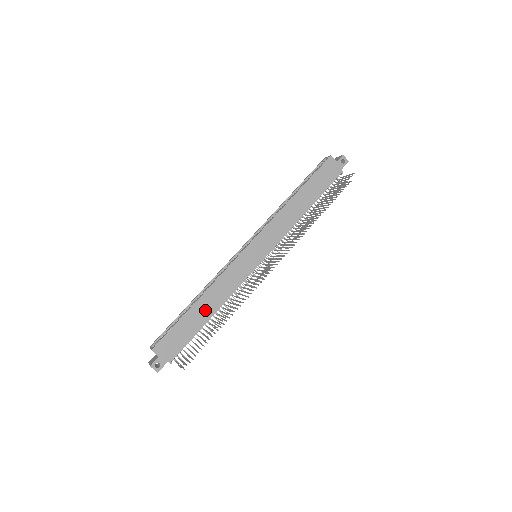
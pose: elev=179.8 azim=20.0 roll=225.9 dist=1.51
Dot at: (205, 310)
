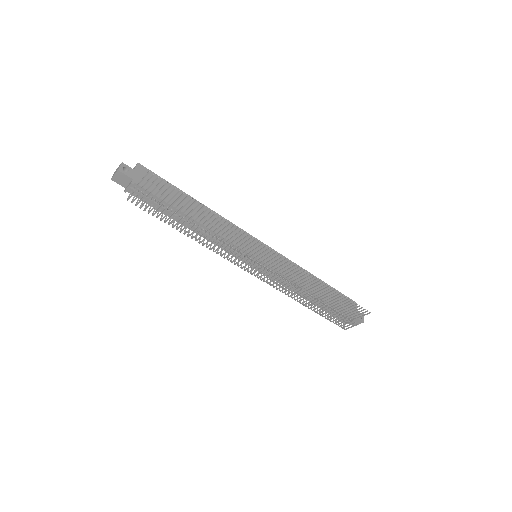
Dot at: (194, 210)
